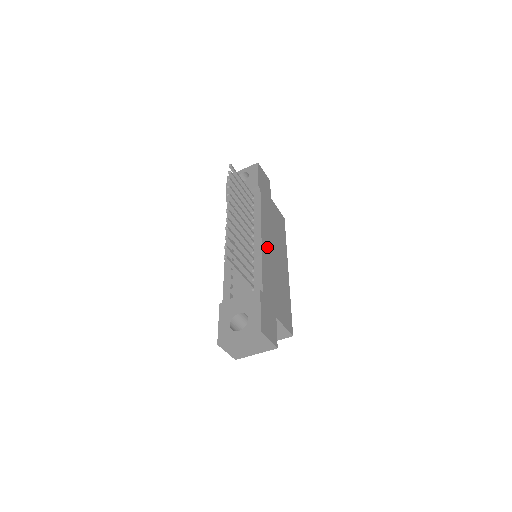
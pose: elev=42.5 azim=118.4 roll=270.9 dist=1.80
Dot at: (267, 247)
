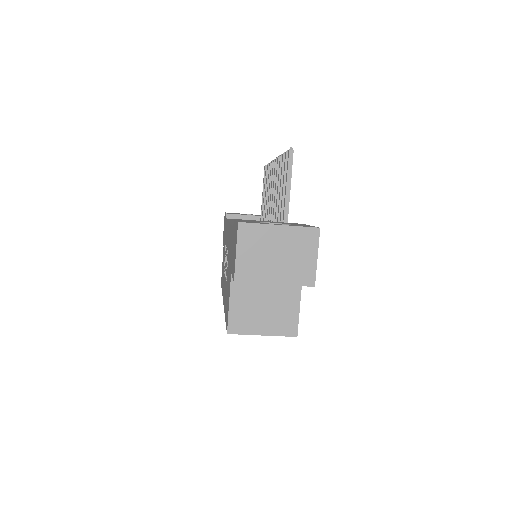
Dot at: occluded
